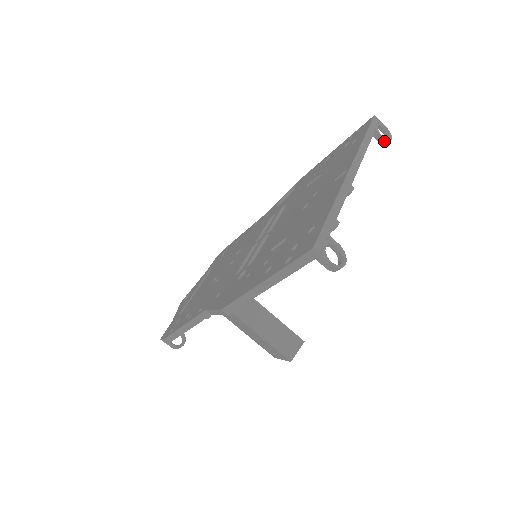
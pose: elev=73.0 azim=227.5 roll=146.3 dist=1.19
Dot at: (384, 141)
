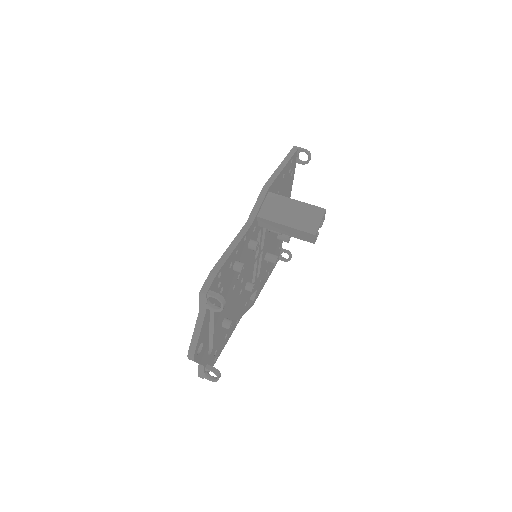
Dot at: (289, 252)
